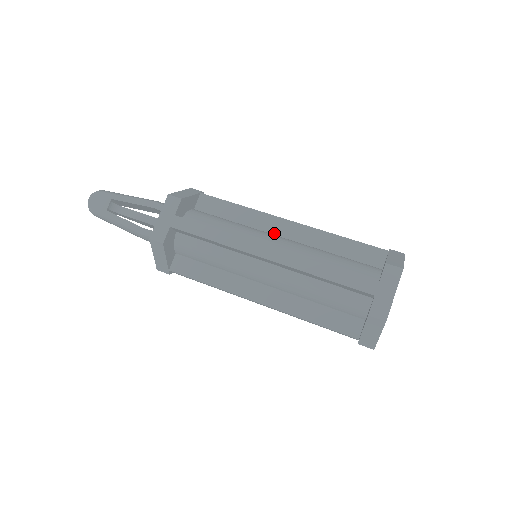
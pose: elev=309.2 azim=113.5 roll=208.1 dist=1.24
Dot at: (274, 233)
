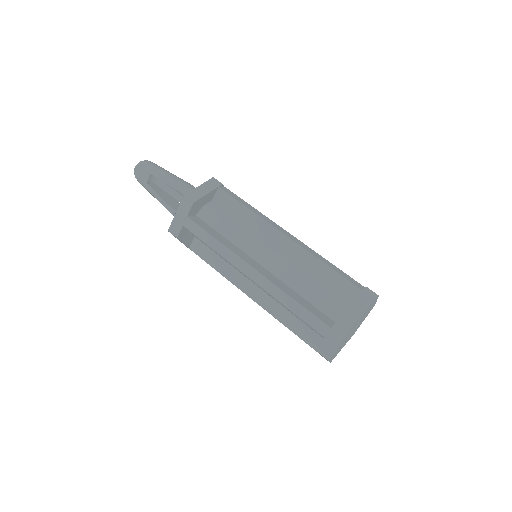
Dot at: (271, 243)
